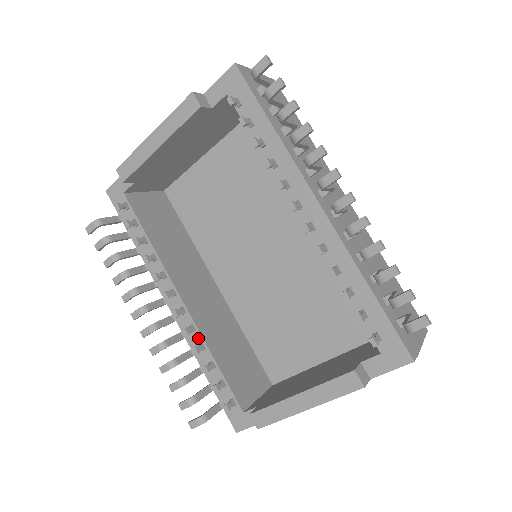
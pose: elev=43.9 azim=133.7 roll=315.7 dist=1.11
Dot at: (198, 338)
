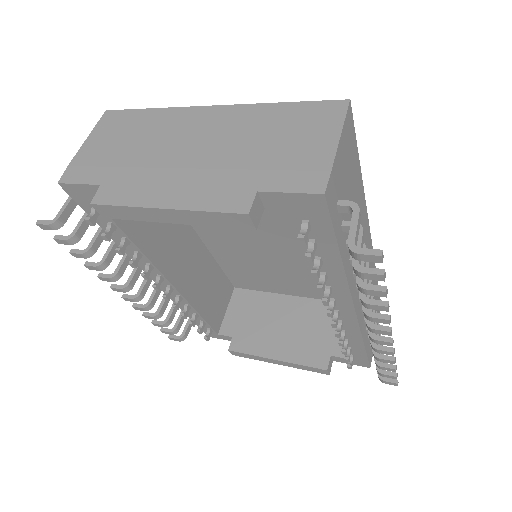
Dot at: (184, 302)
